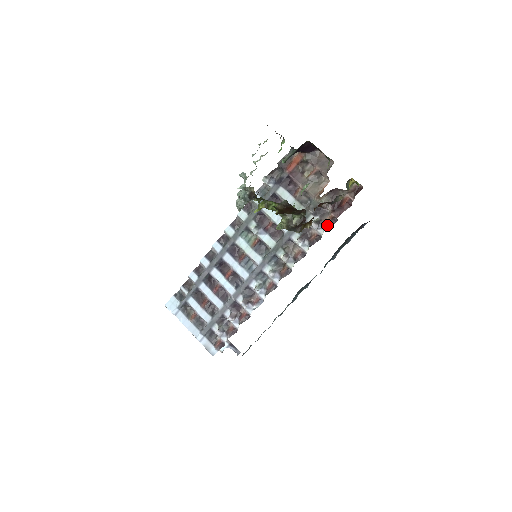
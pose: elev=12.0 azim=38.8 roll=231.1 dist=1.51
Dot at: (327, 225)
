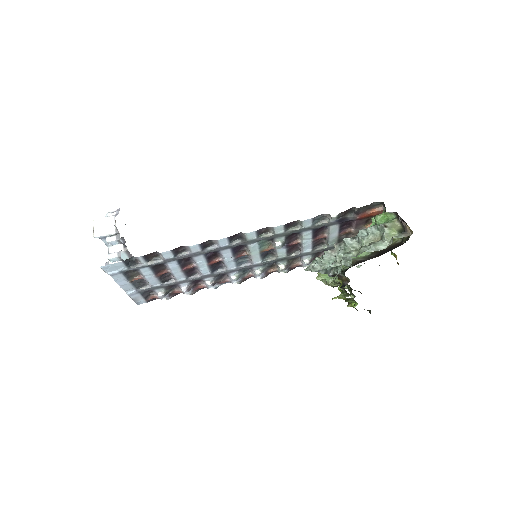
Dot at: occluded
